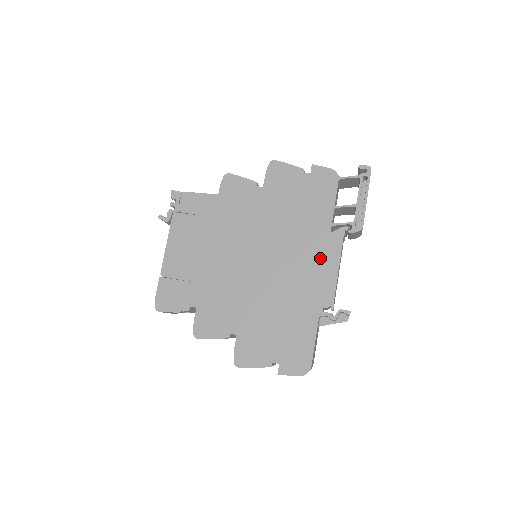
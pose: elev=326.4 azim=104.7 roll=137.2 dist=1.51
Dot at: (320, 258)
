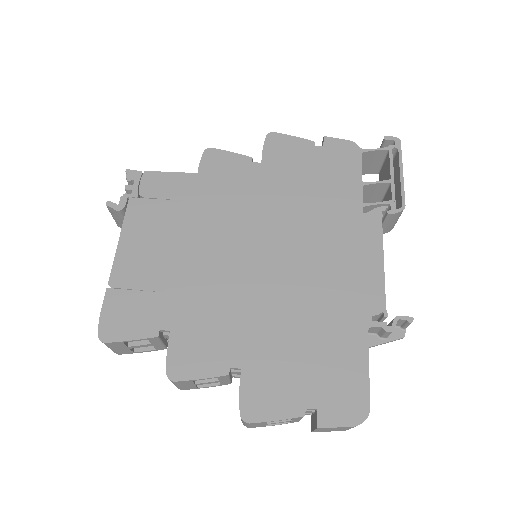
Dot at: (355, 247)
